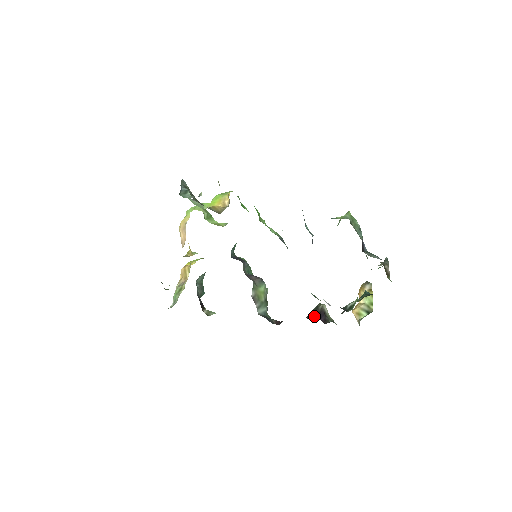
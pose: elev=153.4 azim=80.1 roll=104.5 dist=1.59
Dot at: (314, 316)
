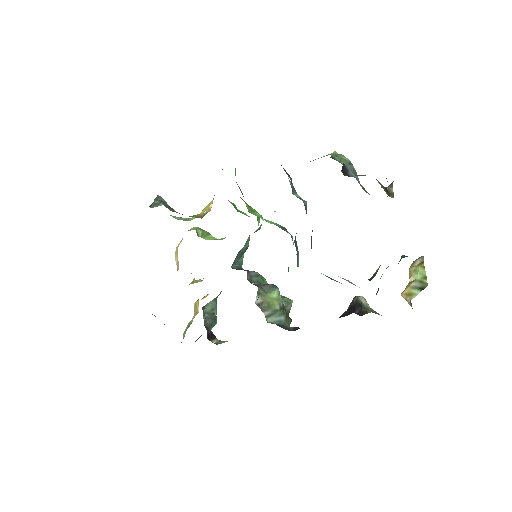
Dot at: (347, 312)
